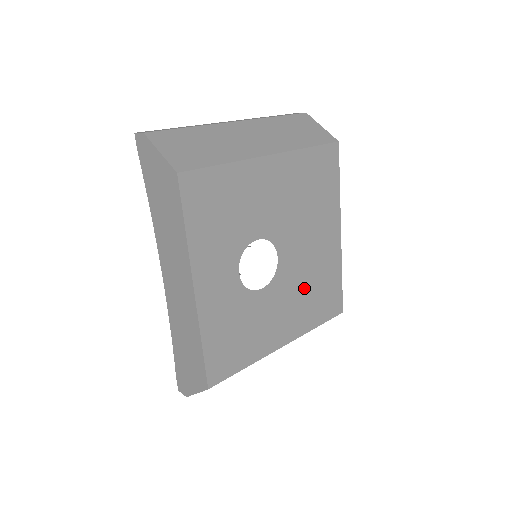
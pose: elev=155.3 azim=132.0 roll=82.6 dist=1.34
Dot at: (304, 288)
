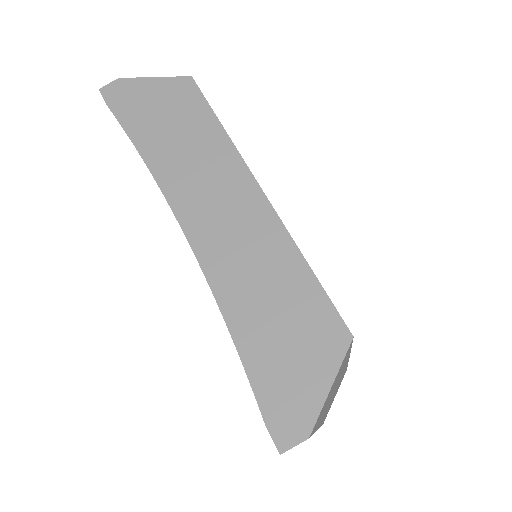
Dot at: occluded
